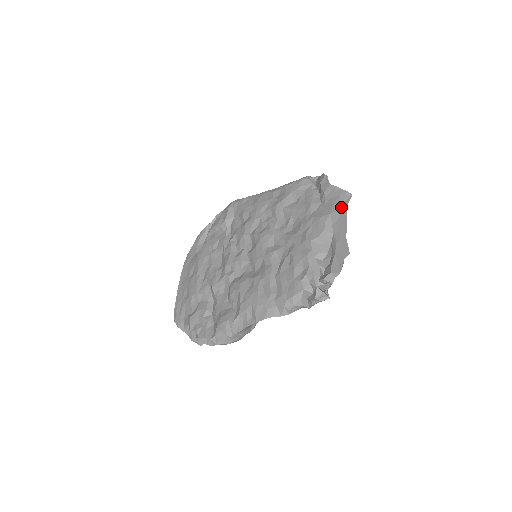
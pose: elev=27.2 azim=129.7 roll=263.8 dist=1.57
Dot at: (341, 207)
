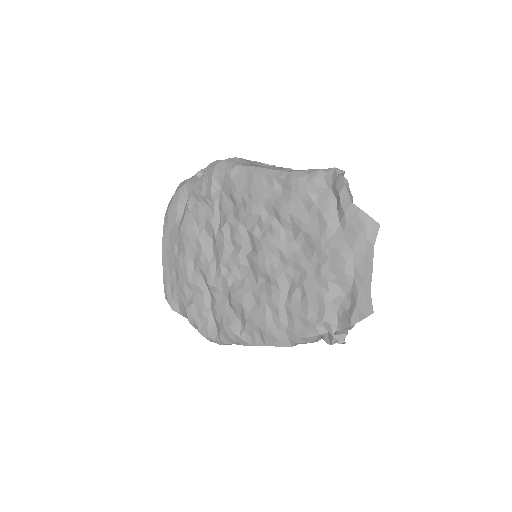
Dot at: (366, 246)
